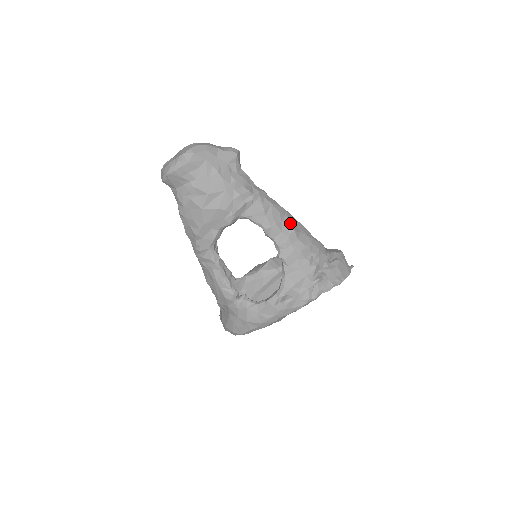
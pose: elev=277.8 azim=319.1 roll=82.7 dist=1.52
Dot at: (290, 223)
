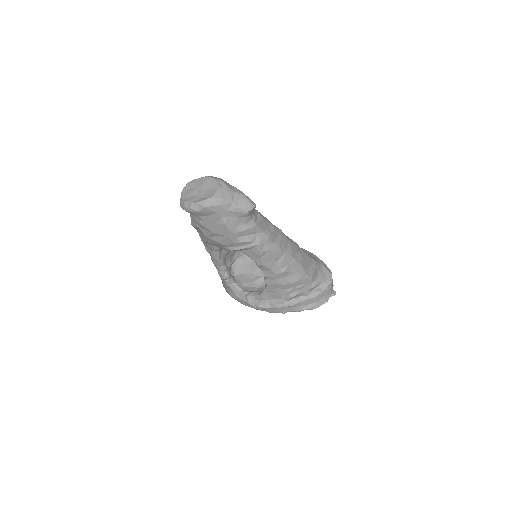
Dot at: (283, 264)
